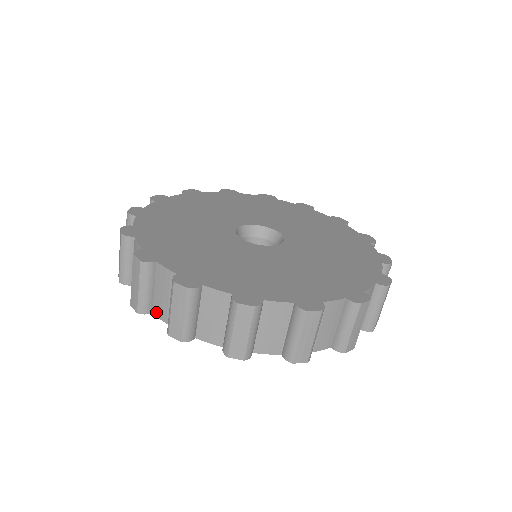
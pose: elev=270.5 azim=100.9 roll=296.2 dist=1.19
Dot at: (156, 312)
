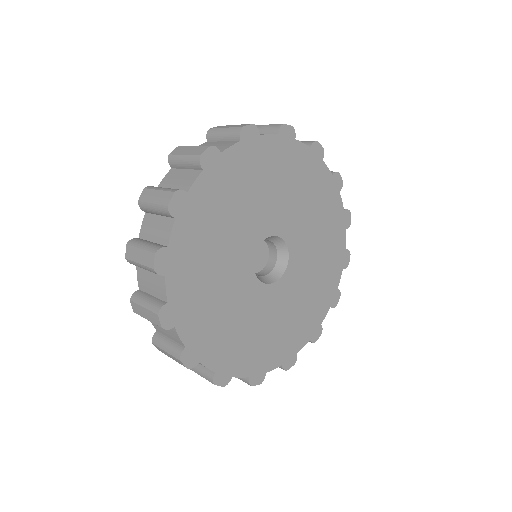
Dot at: (139, 271)
